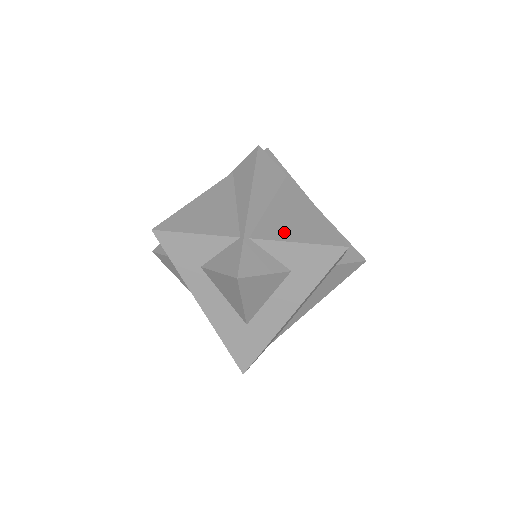
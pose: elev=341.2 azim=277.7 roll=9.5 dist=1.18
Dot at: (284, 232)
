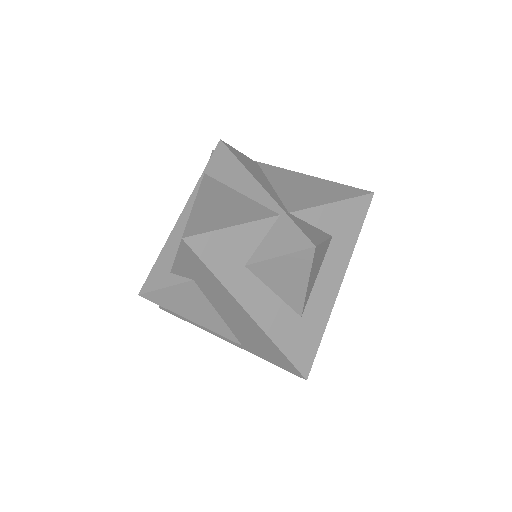
Dot at: (312, 199)
